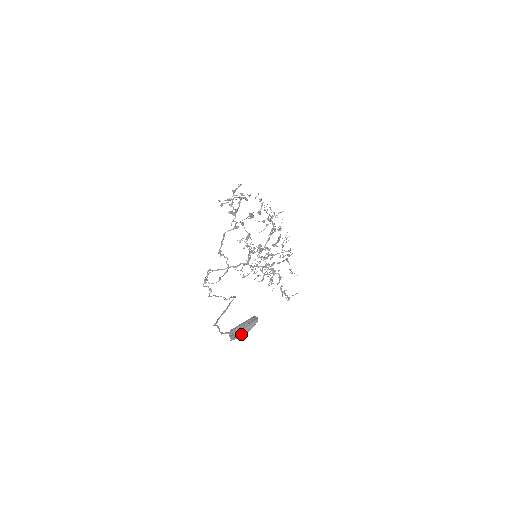
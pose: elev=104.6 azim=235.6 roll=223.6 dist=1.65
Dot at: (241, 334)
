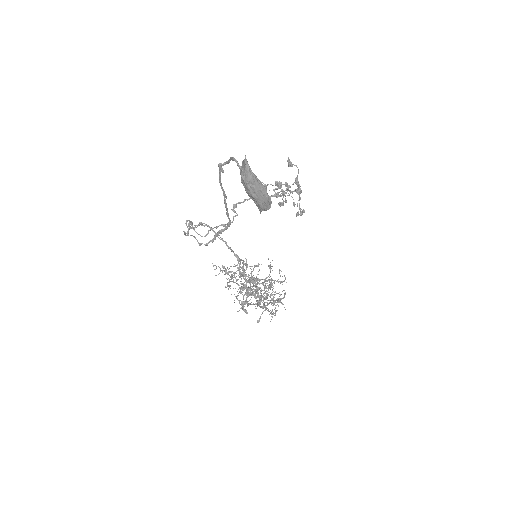
Dot at: (255, 175)
